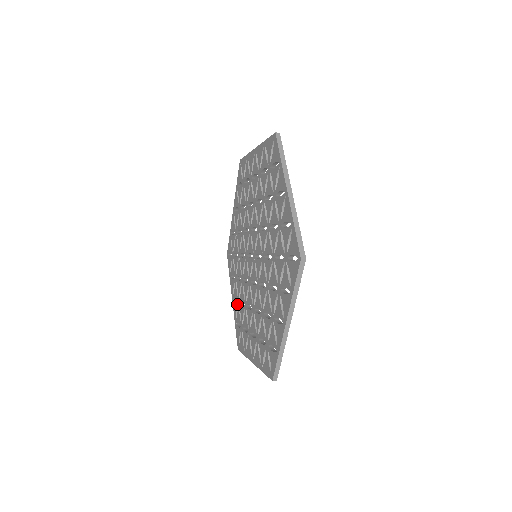
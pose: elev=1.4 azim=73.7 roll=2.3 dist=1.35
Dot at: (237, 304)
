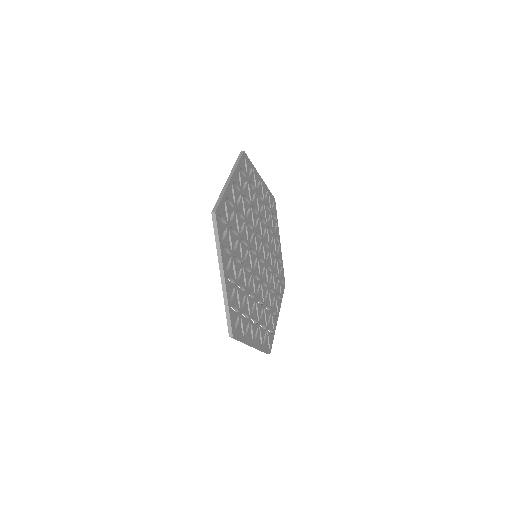
Dot at: occluded
